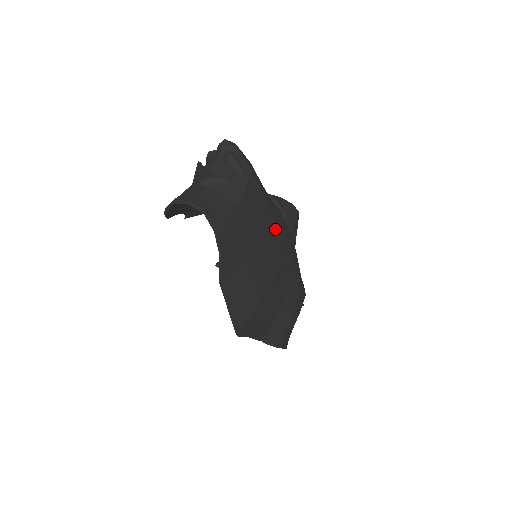
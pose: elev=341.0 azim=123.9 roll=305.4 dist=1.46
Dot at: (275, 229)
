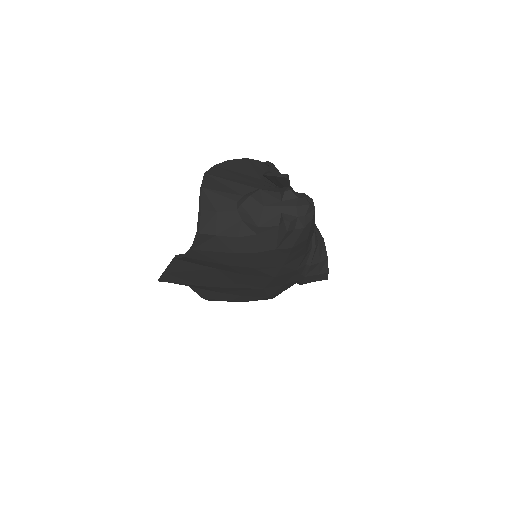
Dot at: (270, 279)
